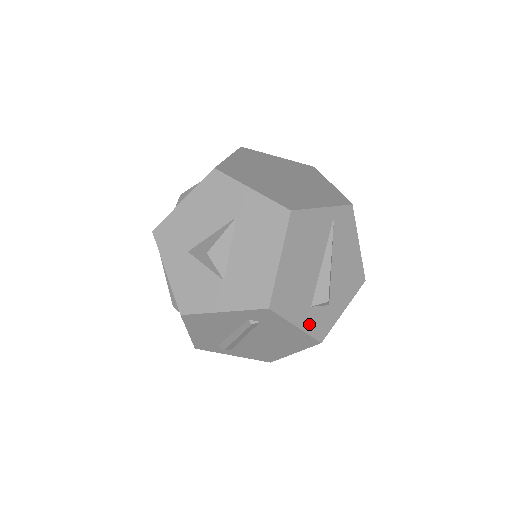
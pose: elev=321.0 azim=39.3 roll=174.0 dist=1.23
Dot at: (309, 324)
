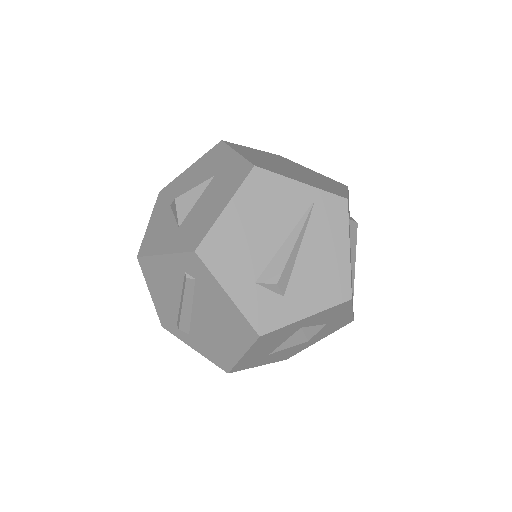
Dot at: (247, 302)
